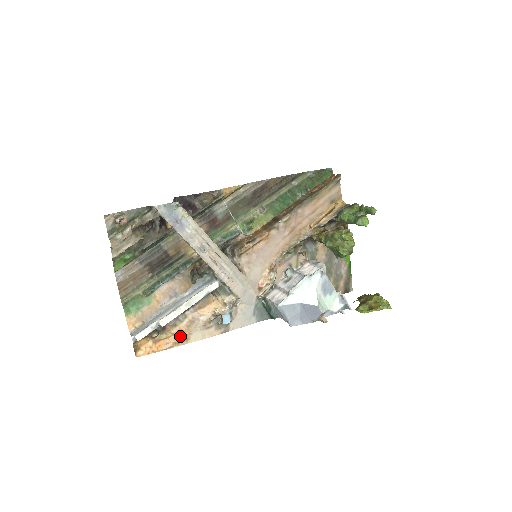
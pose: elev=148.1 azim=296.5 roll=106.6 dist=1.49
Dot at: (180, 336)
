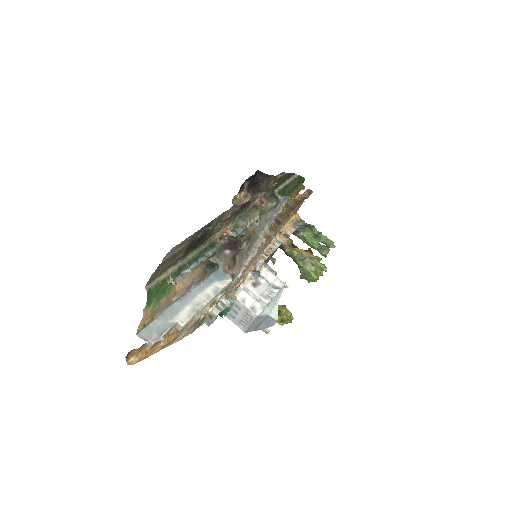
Dot at: (172, 337)
